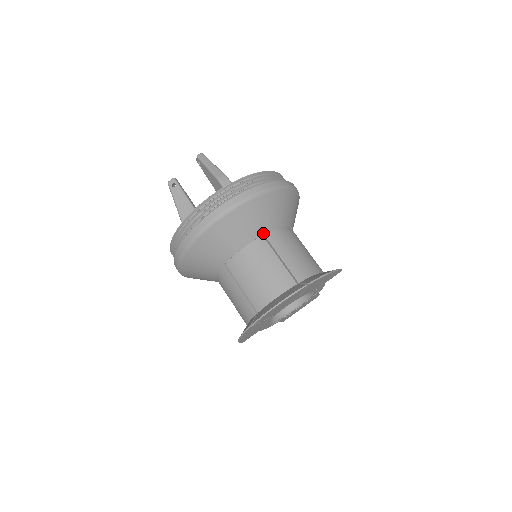
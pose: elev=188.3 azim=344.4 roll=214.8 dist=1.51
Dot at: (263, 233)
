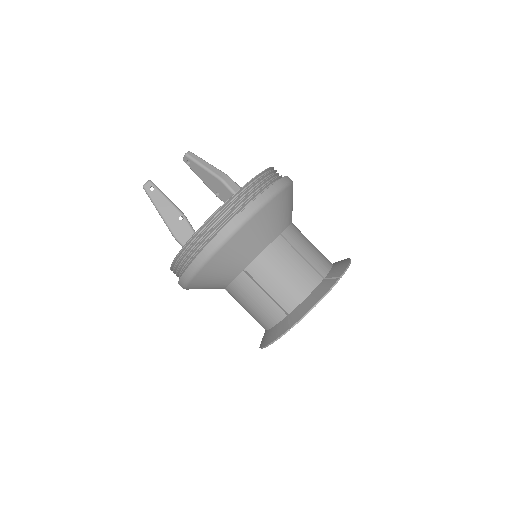
Dot at: (280, 232)
